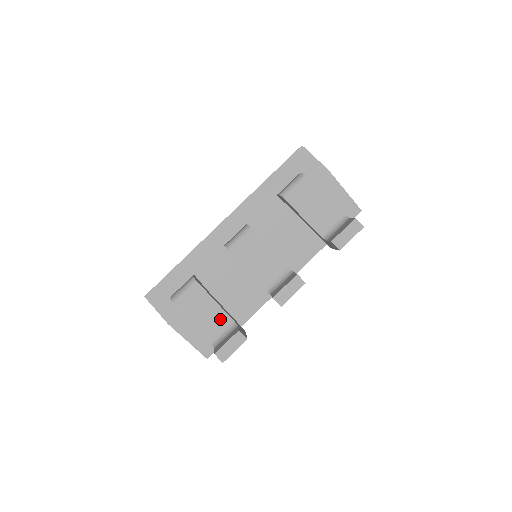
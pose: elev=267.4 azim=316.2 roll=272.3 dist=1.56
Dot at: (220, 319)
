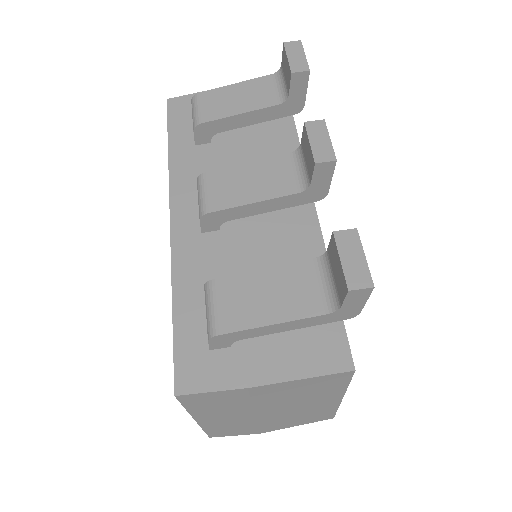
Dot at: (297, 277)
